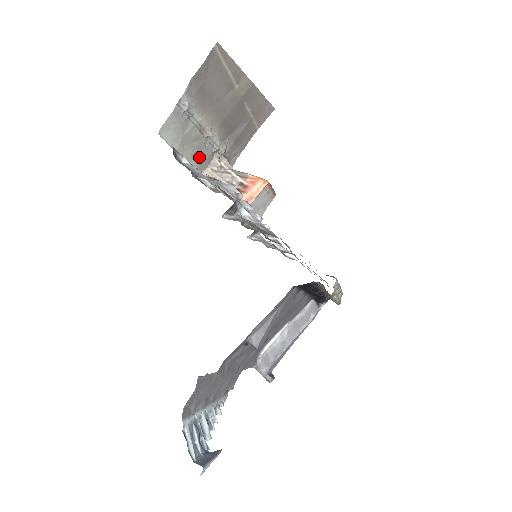
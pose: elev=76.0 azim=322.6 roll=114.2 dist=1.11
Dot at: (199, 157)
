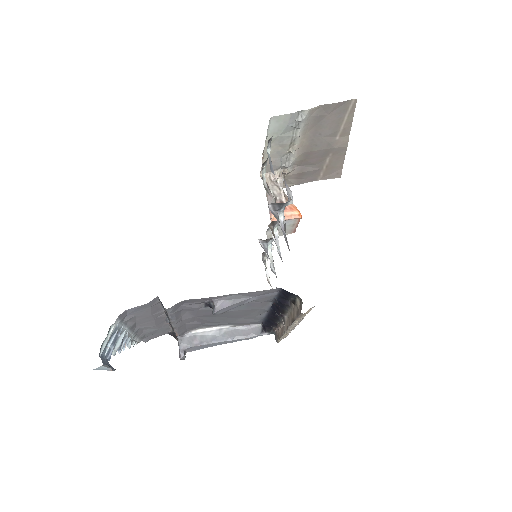
Dot at: (272, 160)
